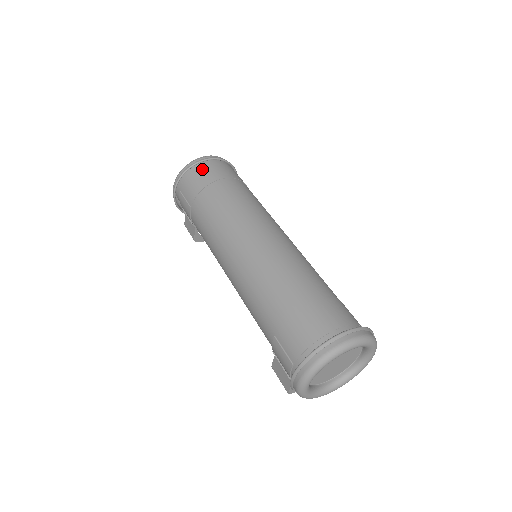
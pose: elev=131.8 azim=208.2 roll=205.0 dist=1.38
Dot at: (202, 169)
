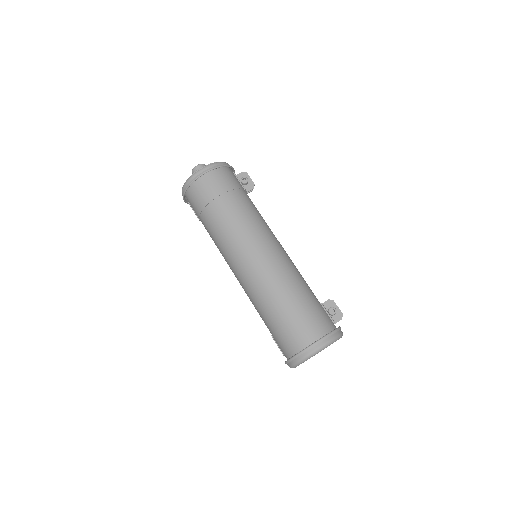
Dot at: (197, 189)
